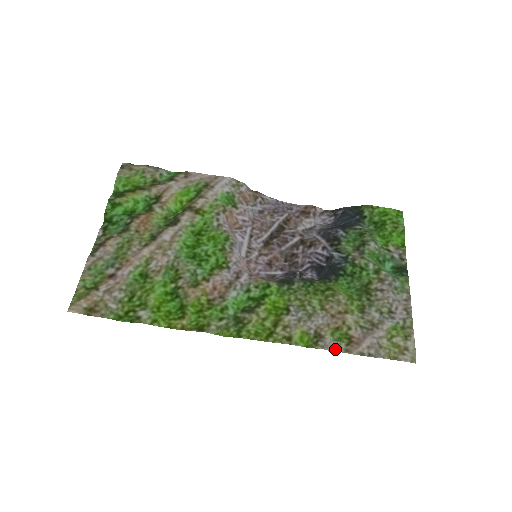
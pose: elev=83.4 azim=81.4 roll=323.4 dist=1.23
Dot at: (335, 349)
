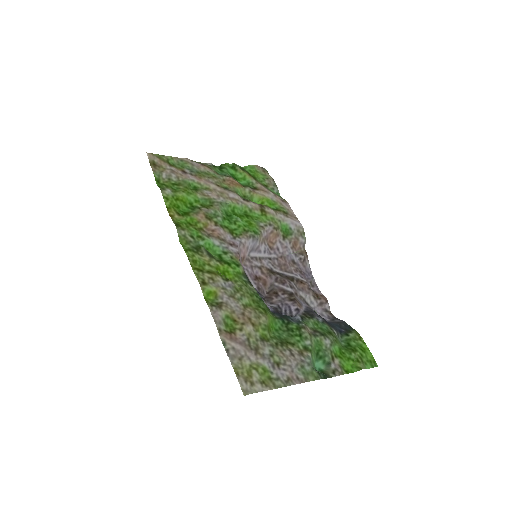
Dot at: (216, 320)
